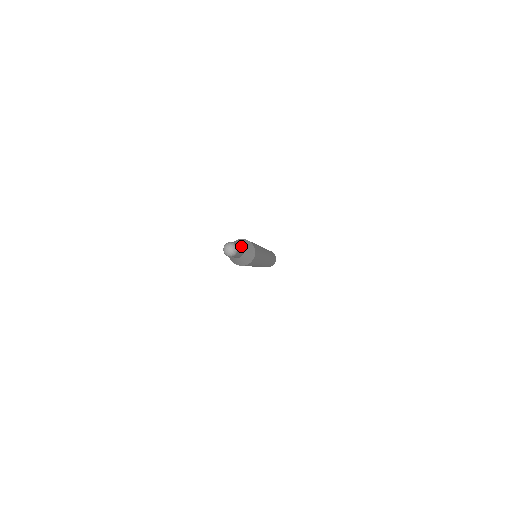
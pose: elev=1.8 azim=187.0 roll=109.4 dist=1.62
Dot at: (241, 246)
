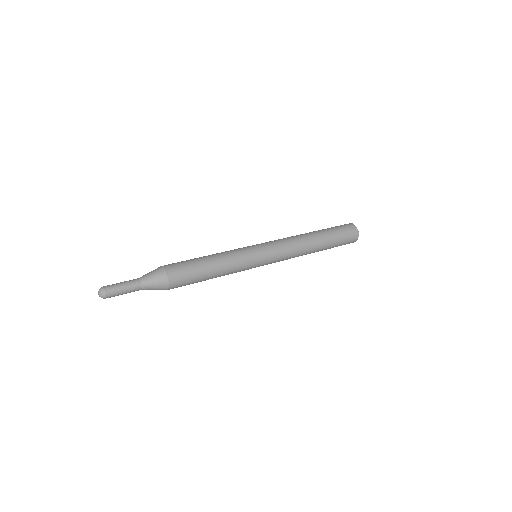
Dot at: (136, 284)
